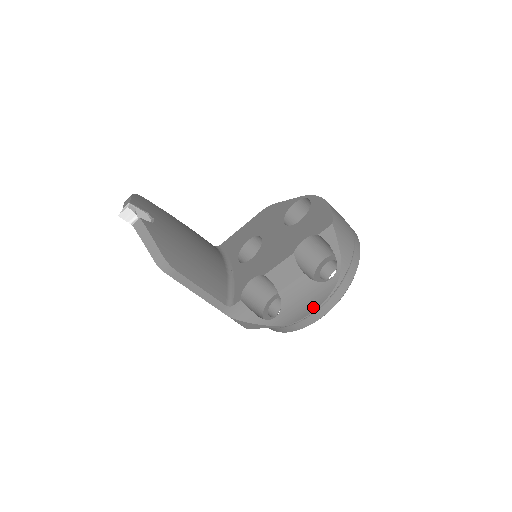
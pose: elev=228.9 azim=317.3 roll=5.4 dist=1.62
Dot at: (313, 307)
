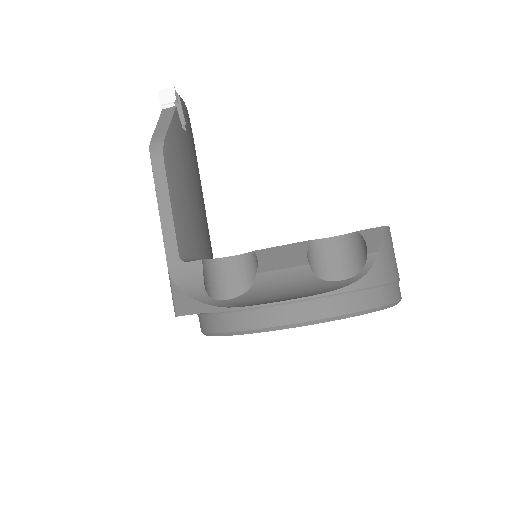
Dot at: (293, 297)
